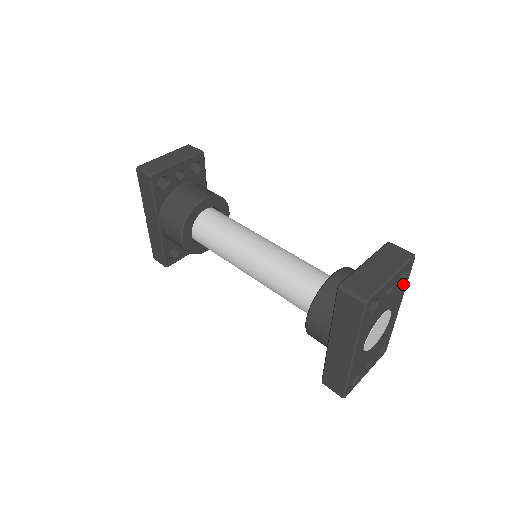
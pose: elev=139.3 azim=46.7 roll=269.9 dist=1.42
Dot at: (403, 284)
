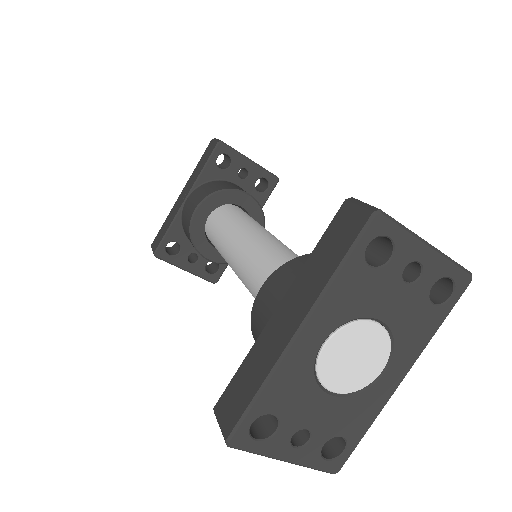
Dot at: (433, 316)
